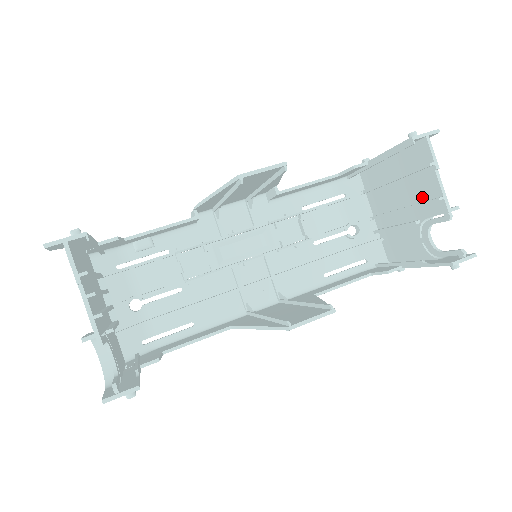
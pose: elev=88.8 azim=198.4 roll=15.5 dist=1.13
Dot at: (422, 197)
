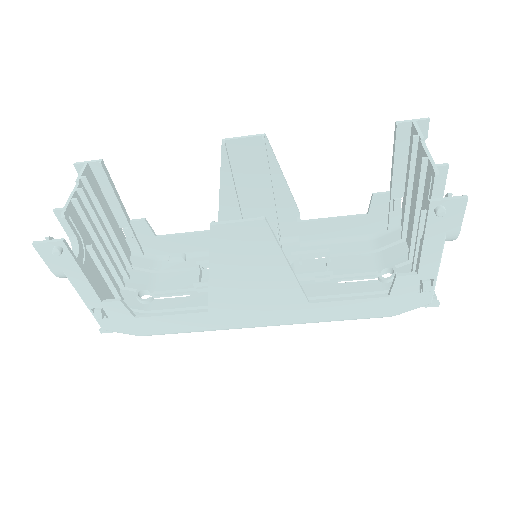
Dot at: occluded
